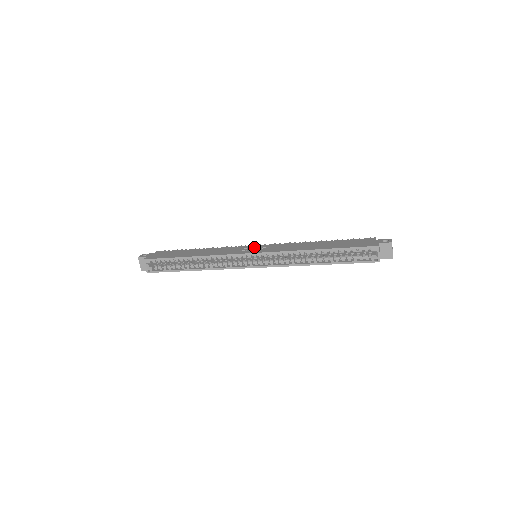
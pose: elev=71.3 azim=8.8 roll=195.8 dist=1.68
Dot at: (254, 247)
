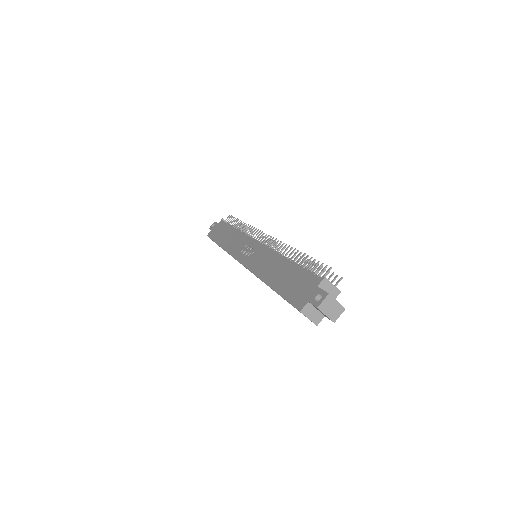
Dot at: (251, 246)
